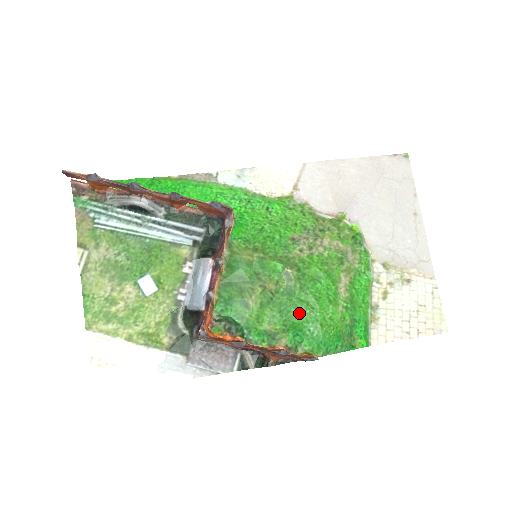
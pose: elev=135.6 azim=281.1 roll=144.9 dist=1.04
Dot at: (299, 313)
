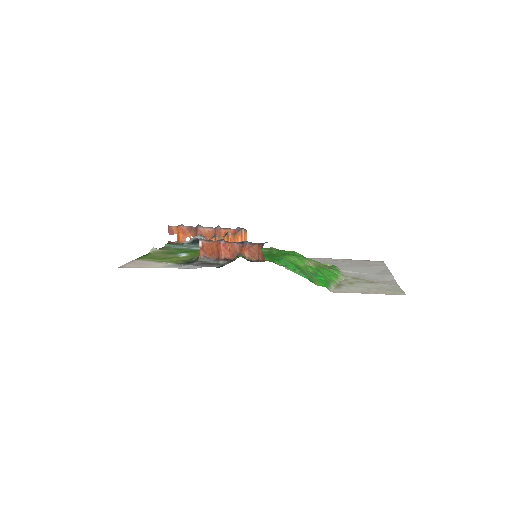
Dot at: occluded
